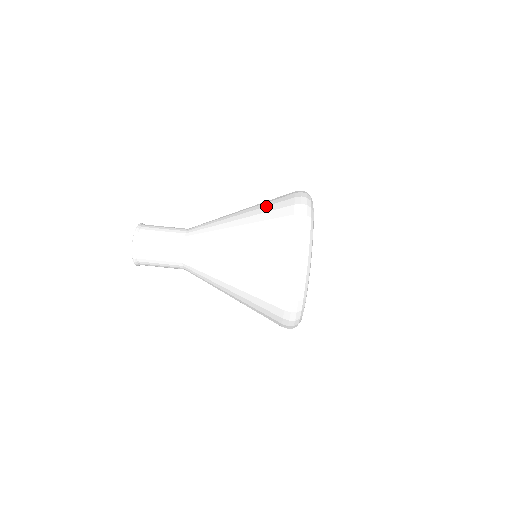
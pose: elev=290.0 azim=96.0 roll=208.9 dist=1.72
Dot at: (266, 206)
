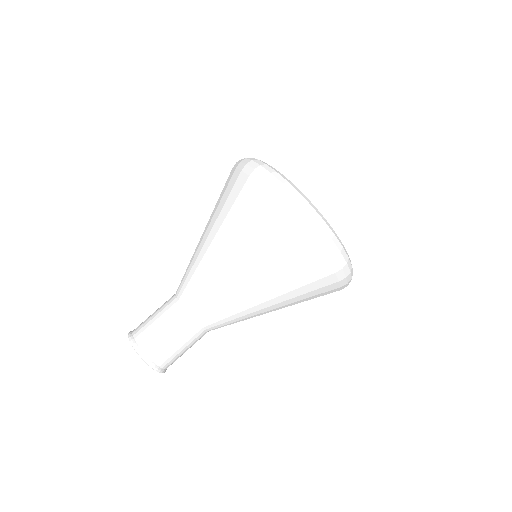
Dot at: occluded
